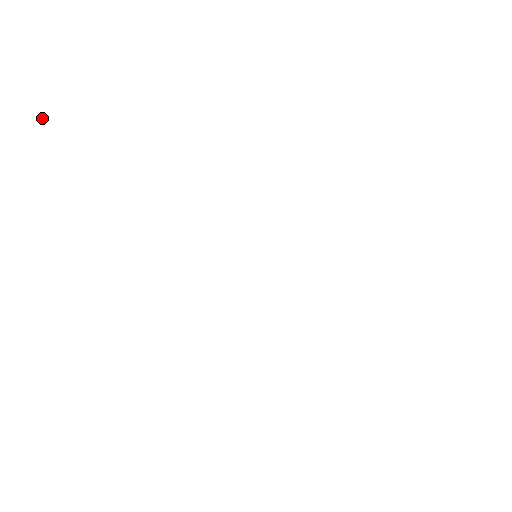
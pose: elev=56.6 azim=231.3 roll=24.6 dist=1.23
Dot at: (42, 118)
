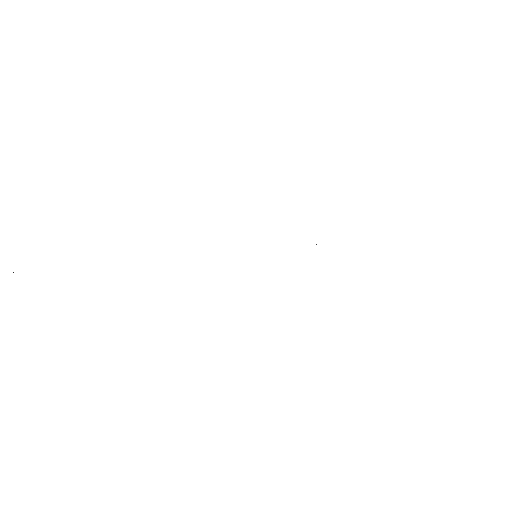
Dot at: out of frame
